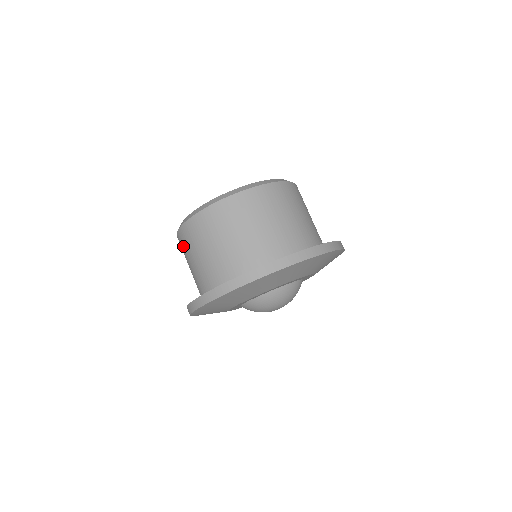
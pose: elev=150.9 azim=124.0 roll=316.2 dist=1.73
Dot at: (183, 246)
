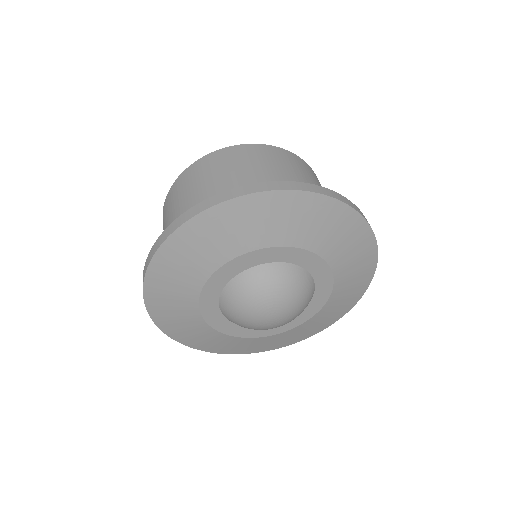
Dot at: occluded
